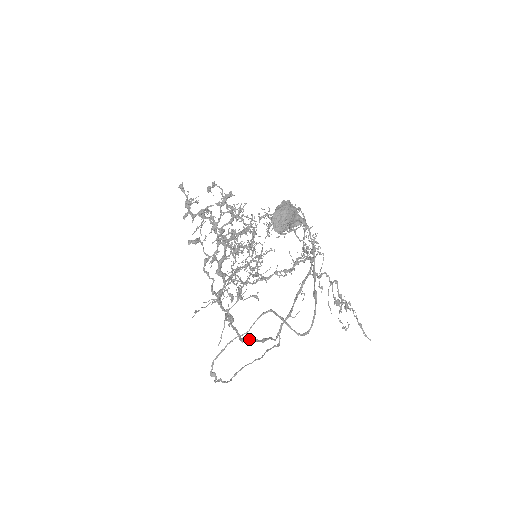
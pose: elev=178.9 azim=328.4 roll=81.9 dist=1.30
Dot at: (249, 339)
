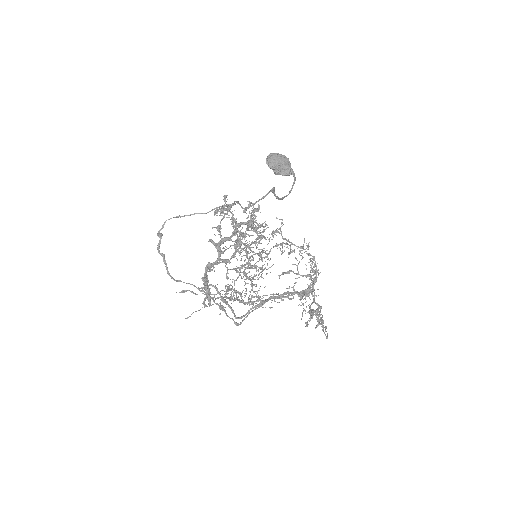
Dot at: (211, 284)
